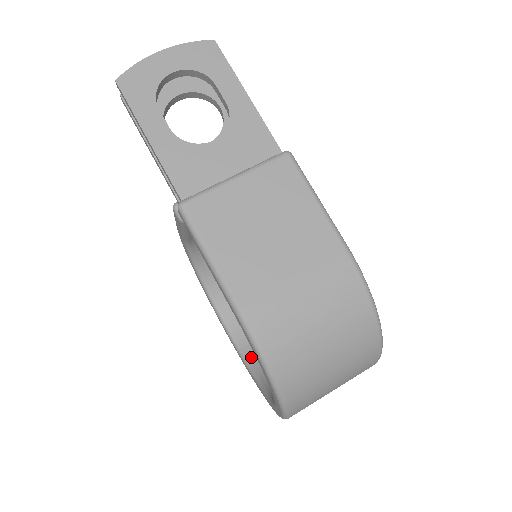
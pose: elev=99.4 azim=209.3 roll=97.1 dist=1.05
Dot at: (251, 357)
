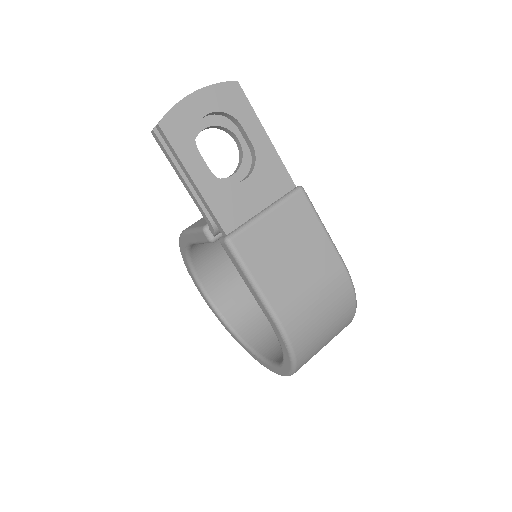
Dot at: (234, 324)
